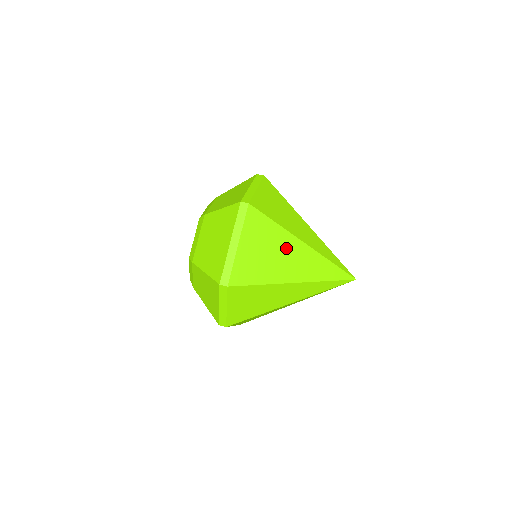
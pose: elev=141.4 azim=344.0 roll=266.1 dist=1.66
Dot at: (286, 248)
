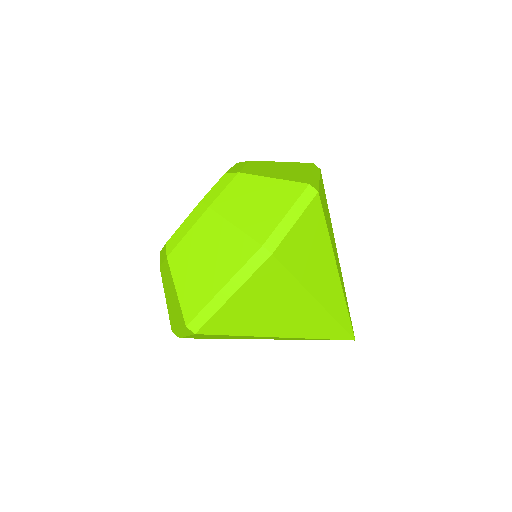
Dot at: (293, 306)
